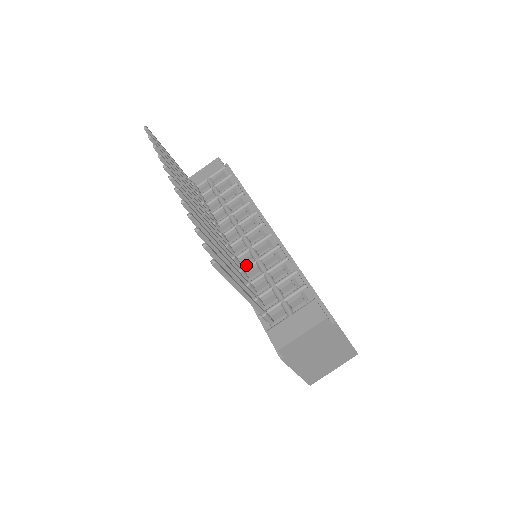
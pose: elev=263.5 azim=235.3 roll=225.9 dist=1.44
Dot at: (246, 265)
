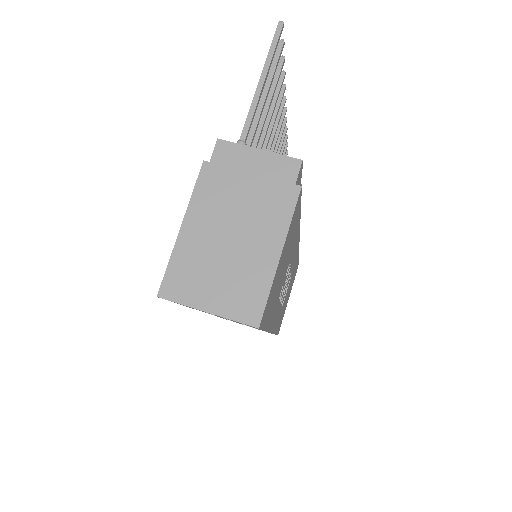
Dot at: occluded
